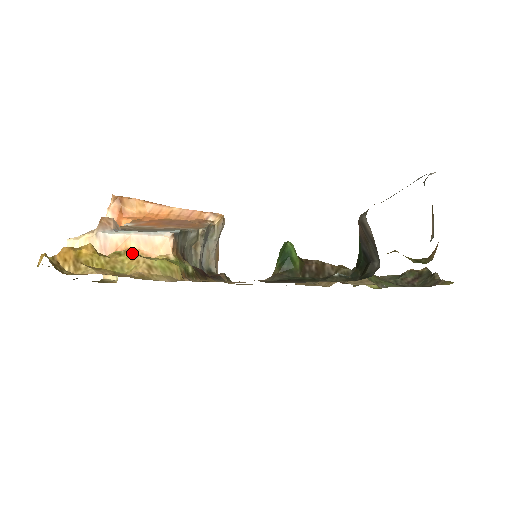
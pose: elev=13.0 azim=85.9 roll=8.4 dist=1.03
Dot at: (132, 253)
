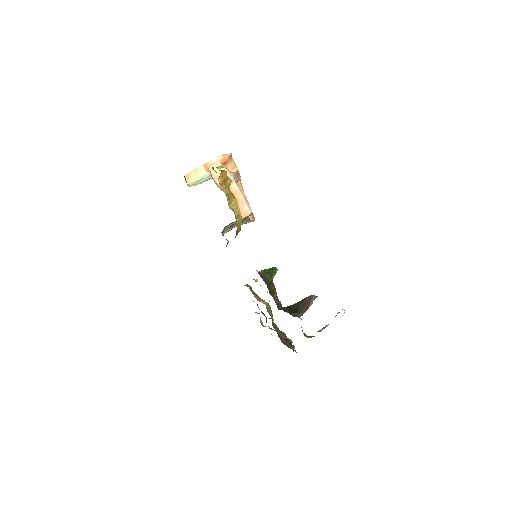
Dot at: occluded
